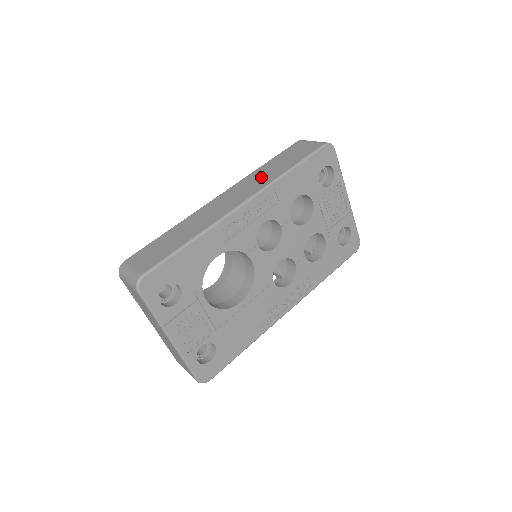
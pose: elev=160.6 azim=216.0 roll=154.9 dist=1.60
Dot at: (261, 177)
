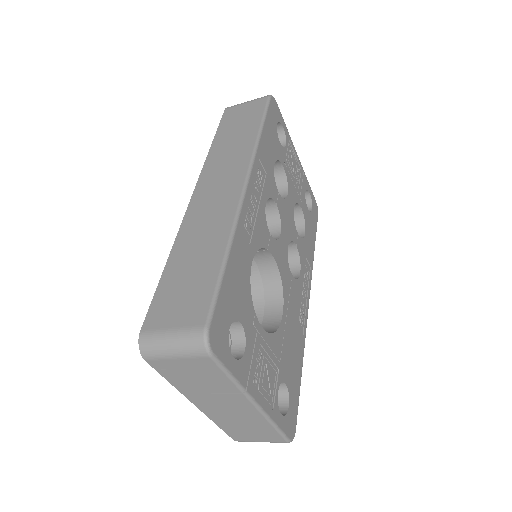
Dot at: (230, 153)
